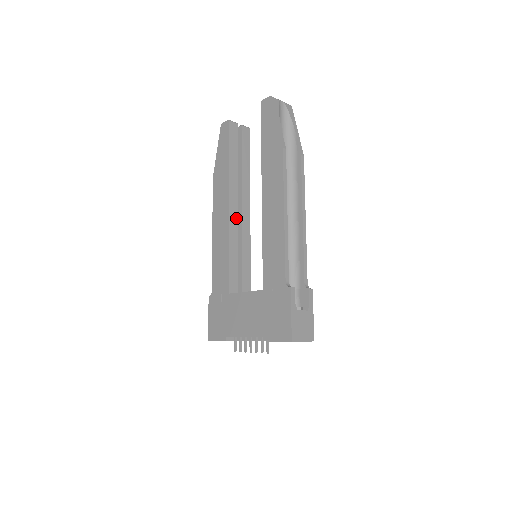
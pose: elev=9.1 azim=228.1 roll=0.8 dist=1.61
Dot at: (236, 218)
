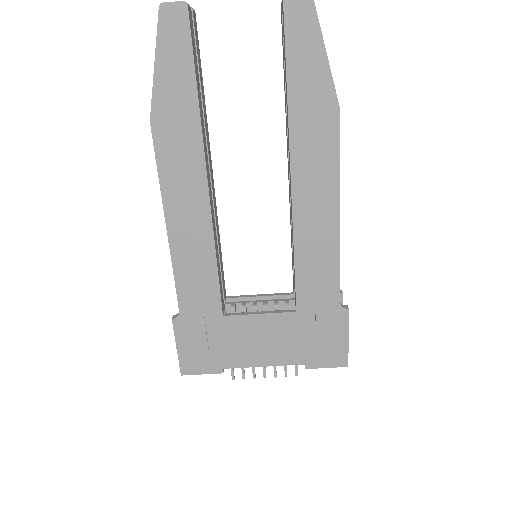
Dot at: (211, 198)
